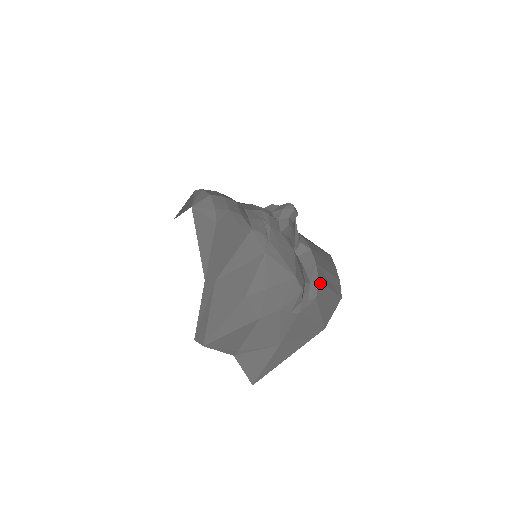
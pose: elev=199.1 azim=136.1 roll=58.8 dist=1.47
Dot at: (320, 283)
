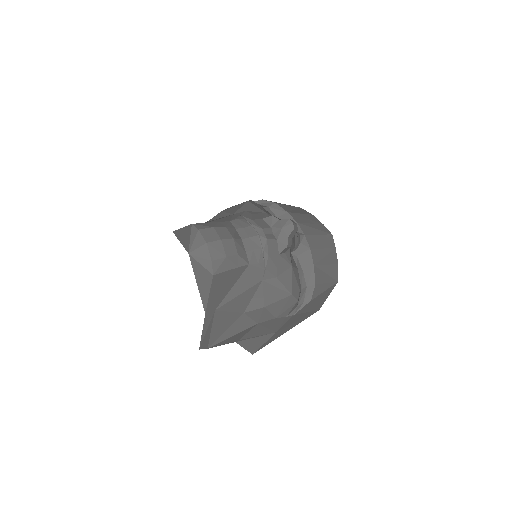
Dot at: (316, 285)
